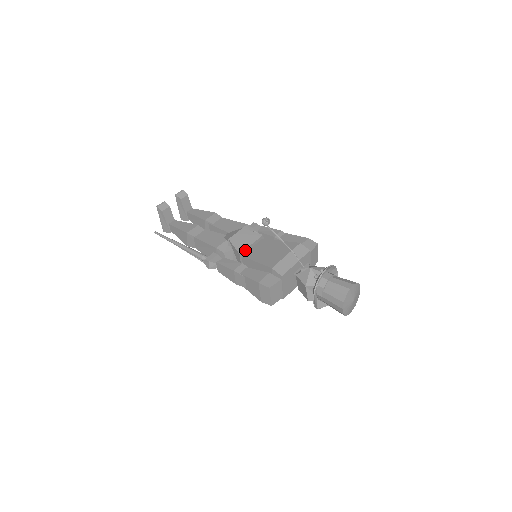
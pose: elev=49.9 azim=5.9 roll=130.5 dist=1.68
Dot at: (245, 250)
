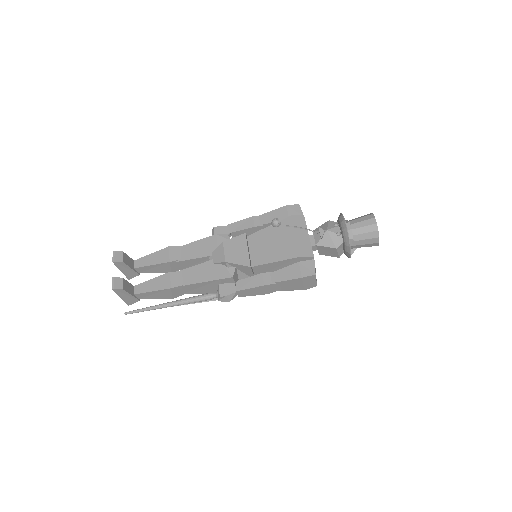
Dot at: (249, 259)
